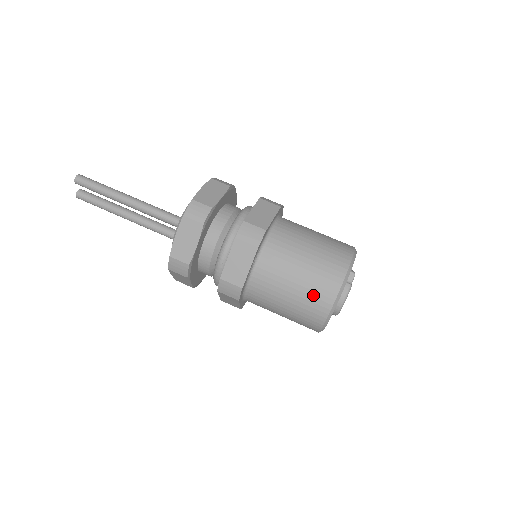
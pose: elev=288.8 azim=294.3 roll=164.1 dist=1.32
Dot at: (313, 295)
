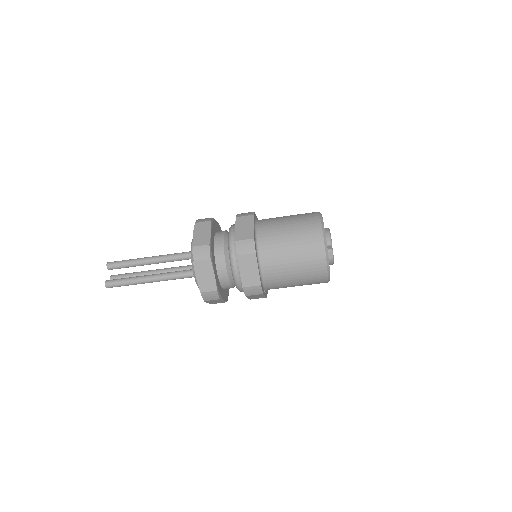
Dot at: occluded
